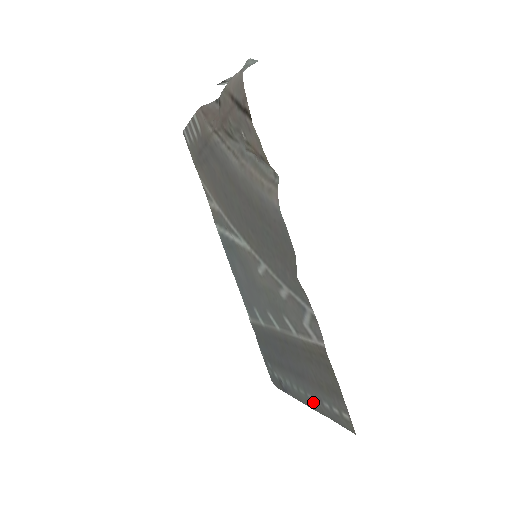
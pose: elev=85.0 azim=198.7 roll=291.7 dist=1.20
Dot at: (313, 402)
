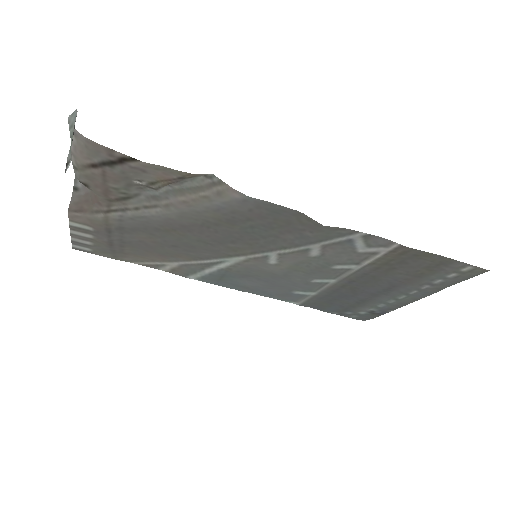
Dot at: (421, 293)
